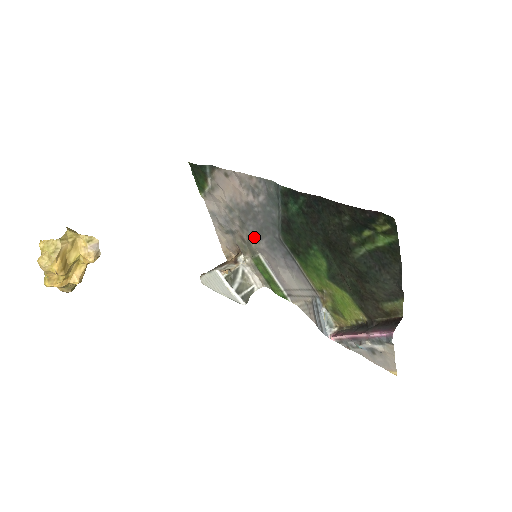
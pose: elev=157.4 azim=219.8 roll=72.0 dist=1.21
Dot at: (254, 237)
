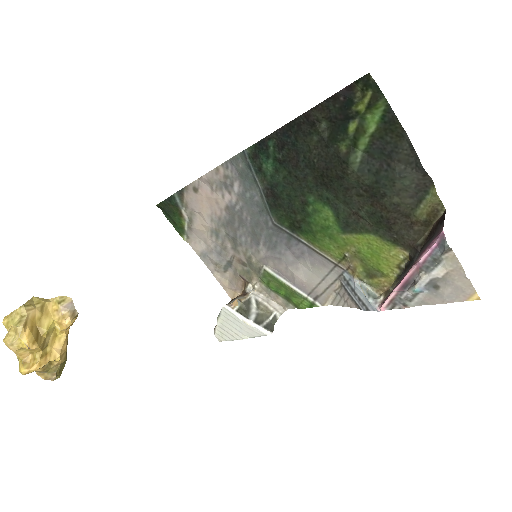
Dot at: (251, 249)
